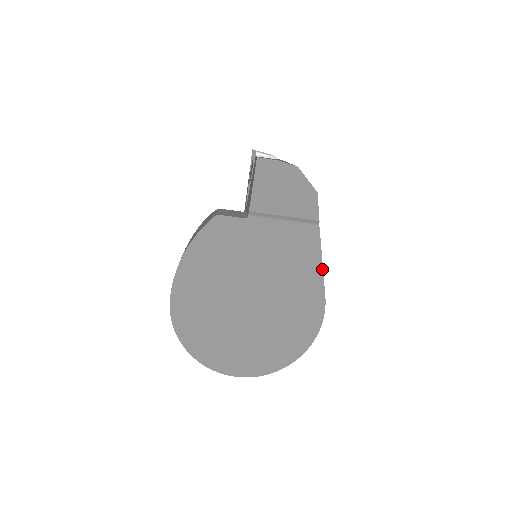
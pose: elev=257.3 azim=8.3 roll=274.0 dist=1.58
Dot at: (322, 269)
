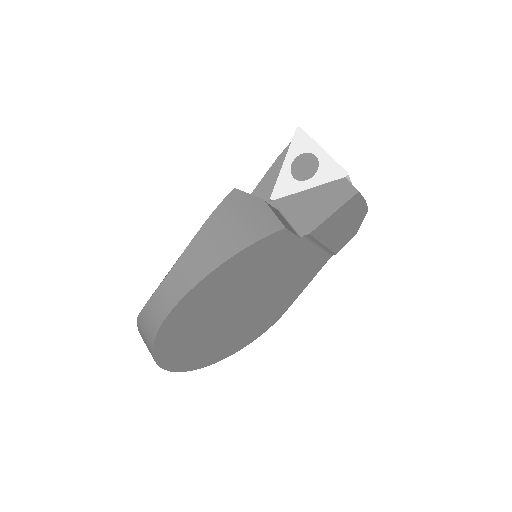
Dot at: occluded
